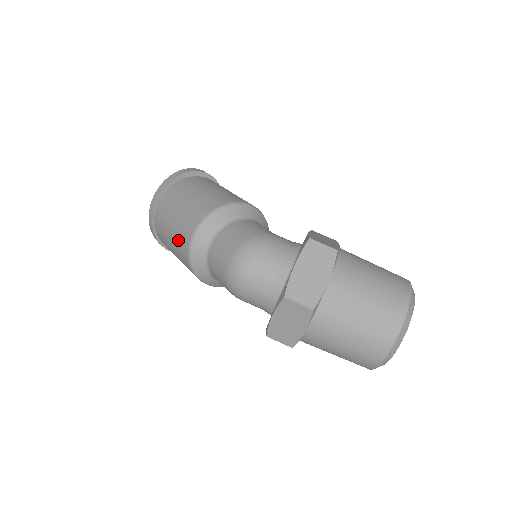
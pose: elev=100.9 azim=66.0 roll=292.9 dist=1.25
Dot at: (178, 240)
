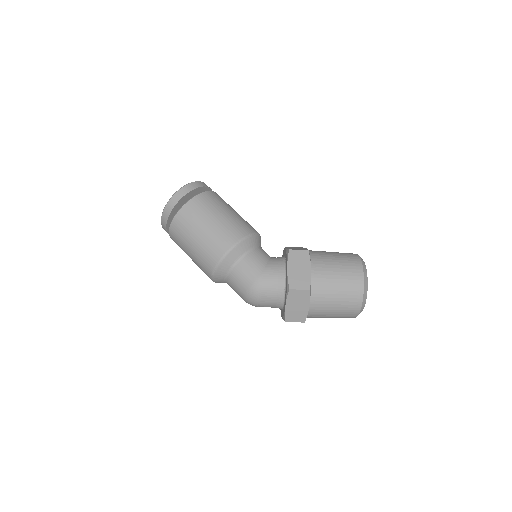
Dot at: occluded
